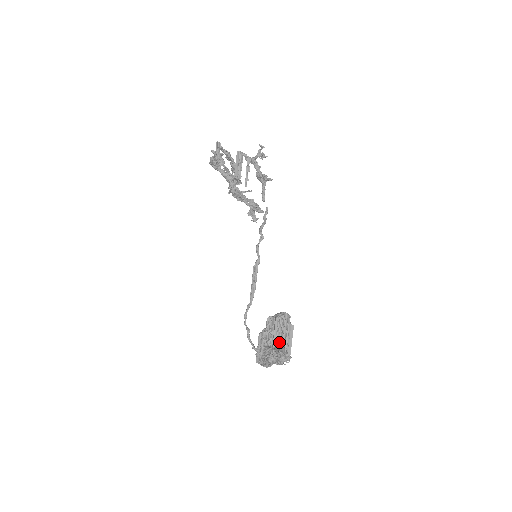
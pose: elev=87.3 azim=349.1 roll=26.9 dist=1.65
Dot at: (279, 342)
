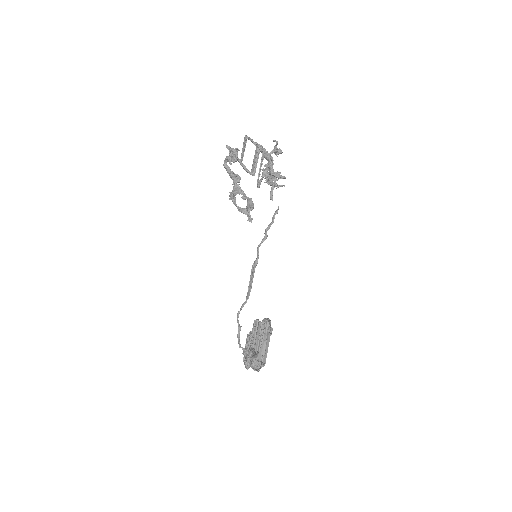
Dot at: (259, 347)
